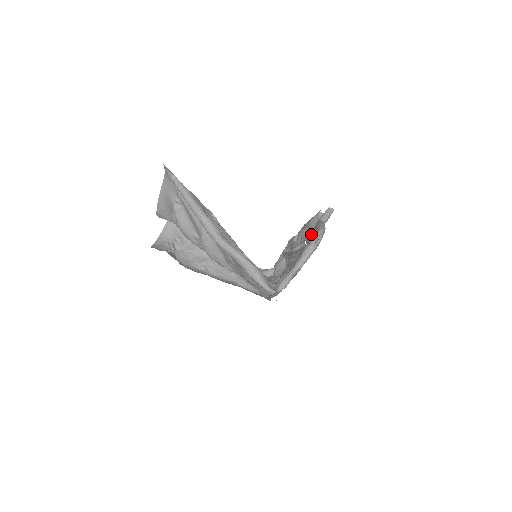
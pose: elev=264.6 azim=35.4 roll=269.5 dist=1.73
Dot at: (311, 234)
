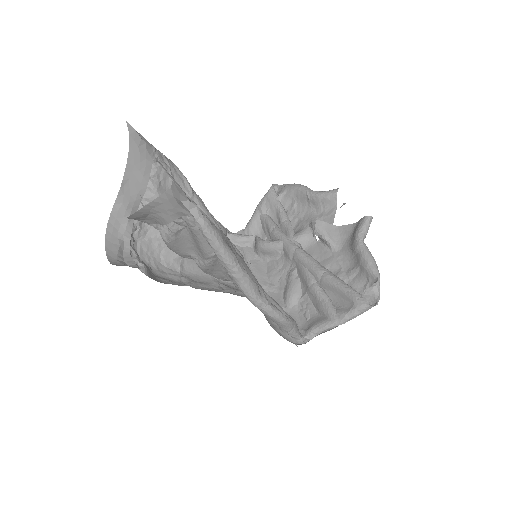
Dot at: (332, 236)
